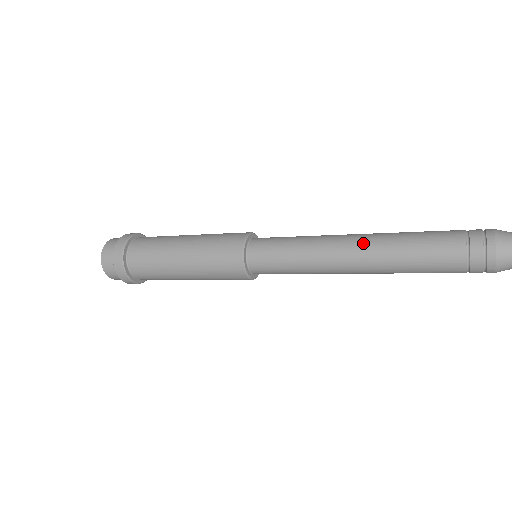
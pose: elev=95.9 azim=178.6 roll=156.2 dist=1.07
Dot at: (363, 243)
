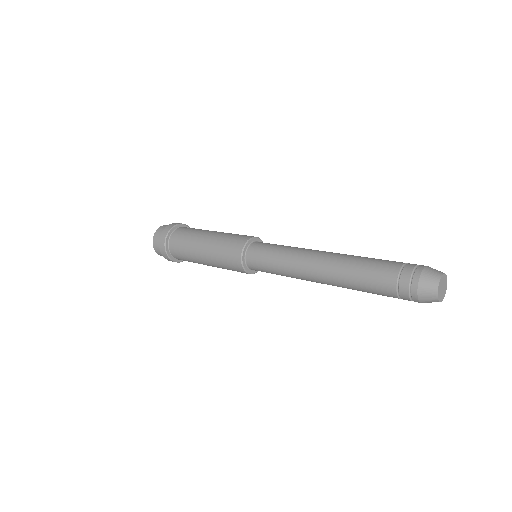
Dot at: (323, 278)
